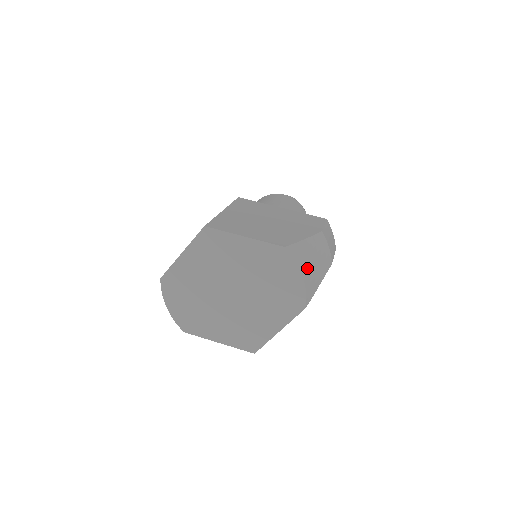
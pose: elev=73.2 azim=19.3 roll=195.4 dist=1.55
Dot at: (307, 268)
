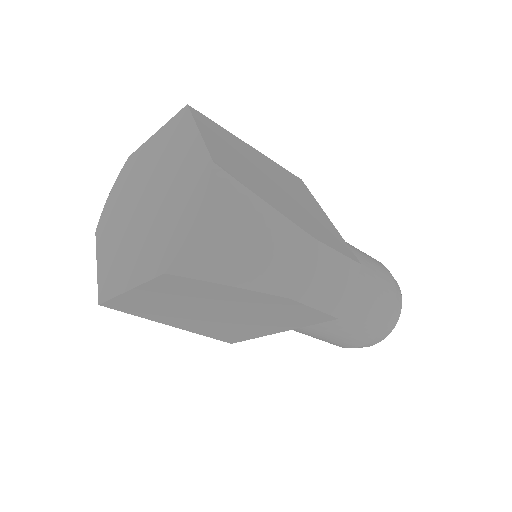
Dot at: (219, 225)
